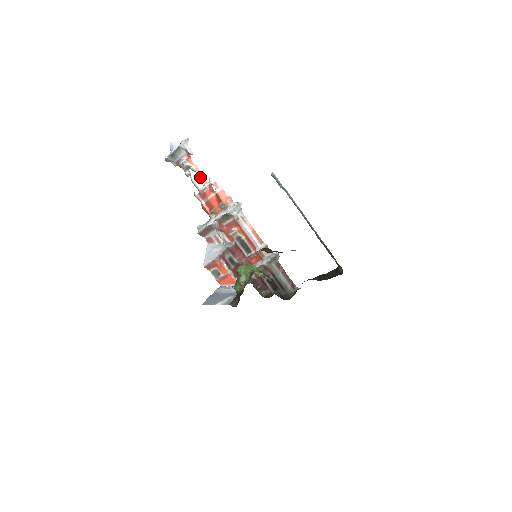
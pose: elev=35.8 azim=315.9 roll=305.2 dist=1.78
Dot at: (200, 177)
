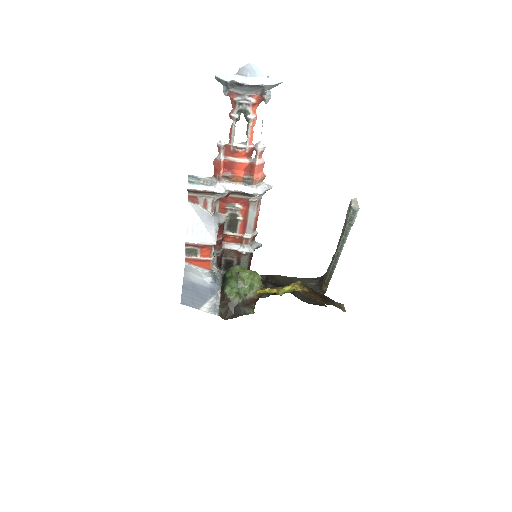
Dot at: (249, 133)
